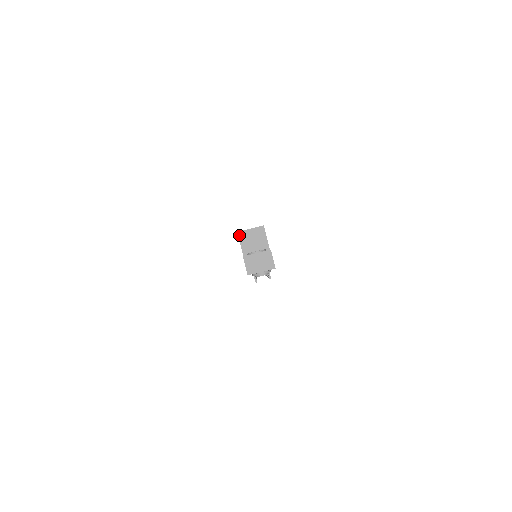
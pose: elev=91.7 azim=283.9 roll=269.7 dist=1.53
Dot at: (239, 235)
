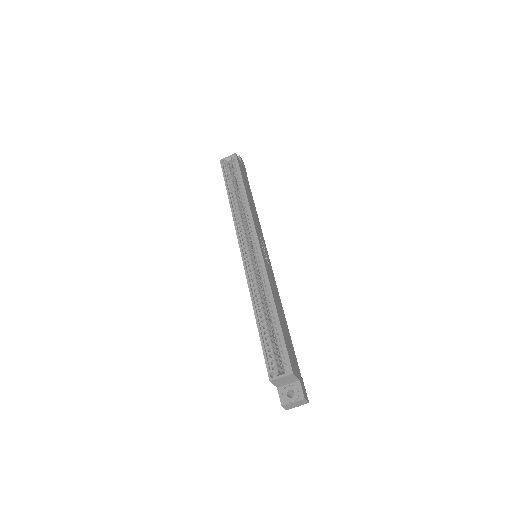
Dot at: (271, 382)
